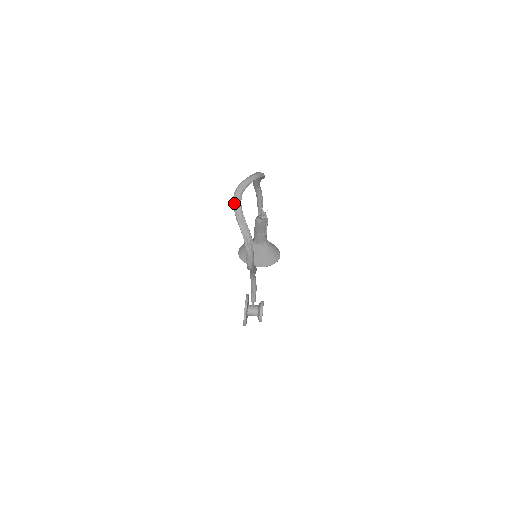
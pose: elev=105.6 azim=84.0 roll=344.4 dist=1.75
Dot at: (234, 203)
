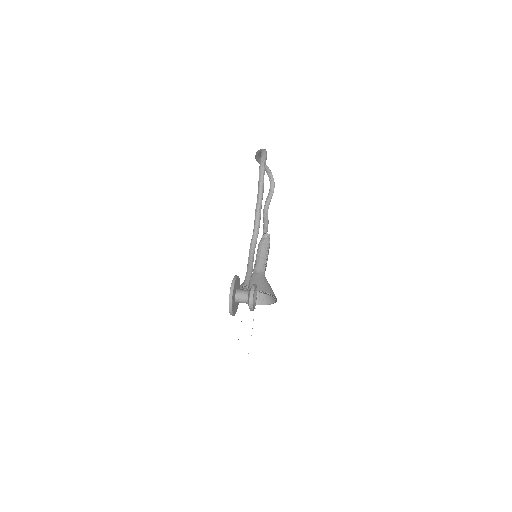
Dot at: occluded
